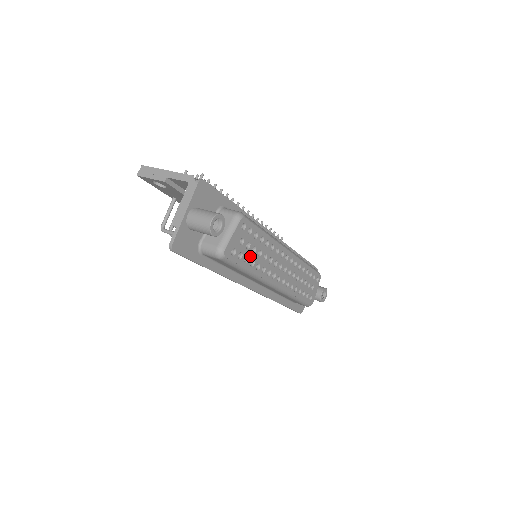
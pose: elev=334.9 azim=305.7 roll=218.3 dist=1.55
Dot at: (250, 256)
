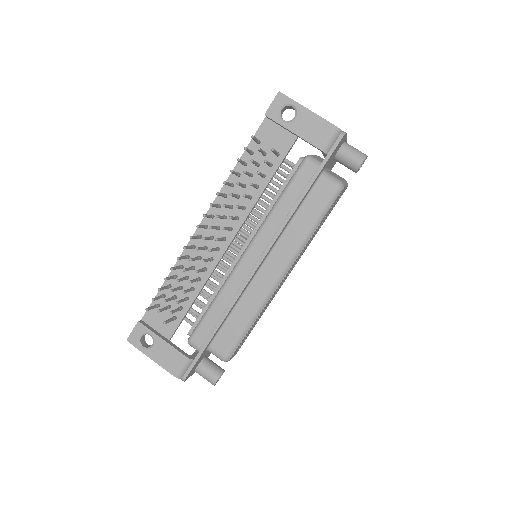
Dot at: (252, 328)
